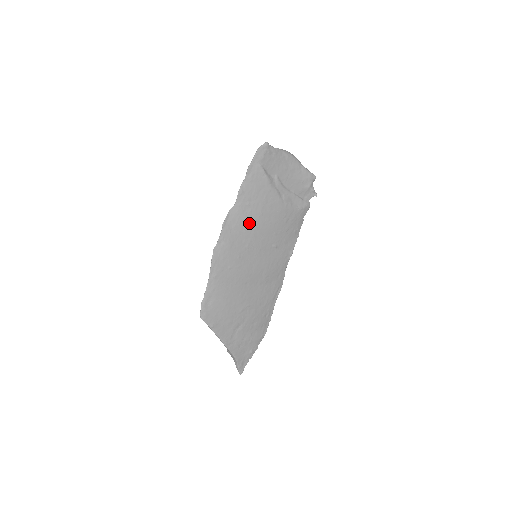
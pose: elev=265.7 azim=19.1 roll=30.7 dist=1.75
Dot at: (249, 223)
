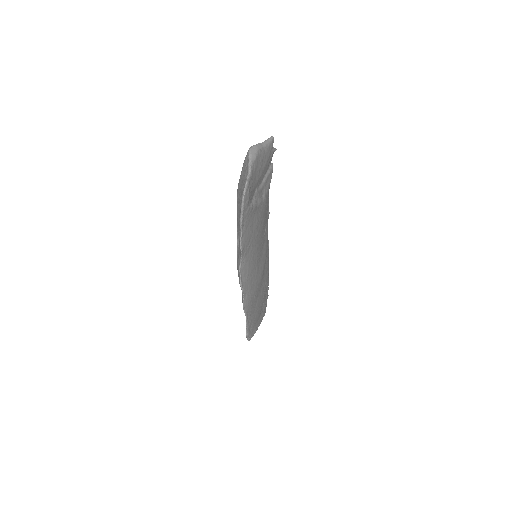
Dot at: (253, 253)
